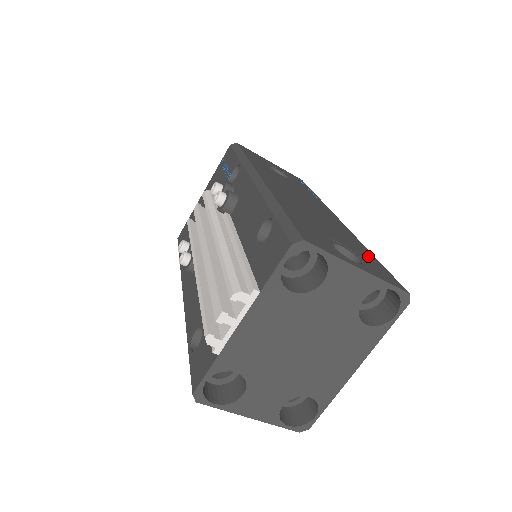
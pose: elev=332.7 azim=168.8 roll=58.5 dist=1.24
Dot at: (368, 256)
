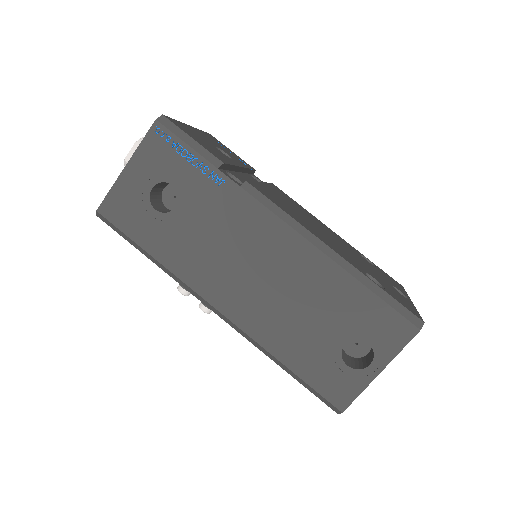
Dot at: (361, 304)
